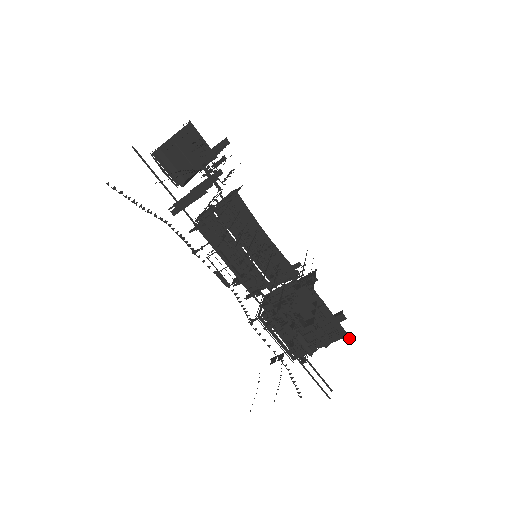
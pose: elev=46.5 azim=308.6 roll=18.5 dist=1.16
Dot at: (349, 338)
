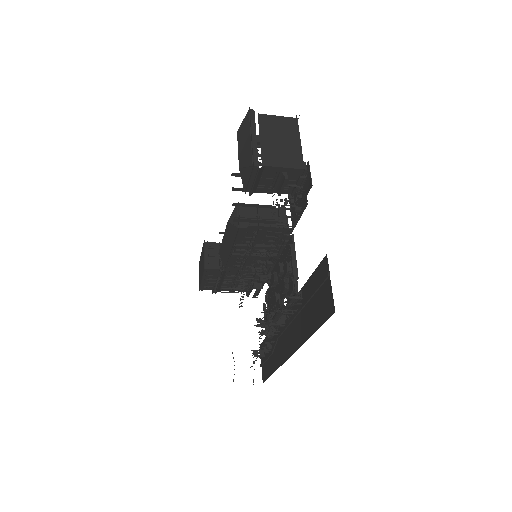
Dot at: occluded
